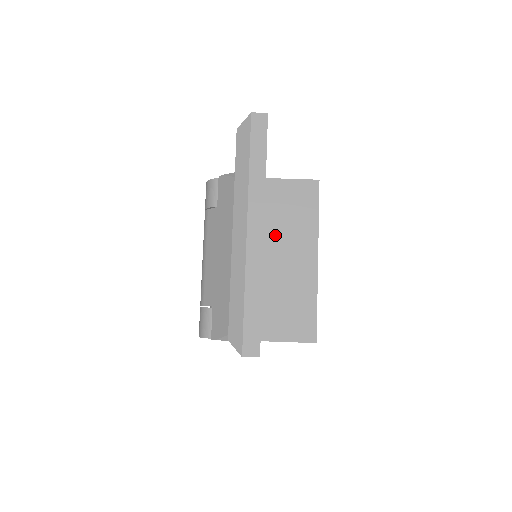
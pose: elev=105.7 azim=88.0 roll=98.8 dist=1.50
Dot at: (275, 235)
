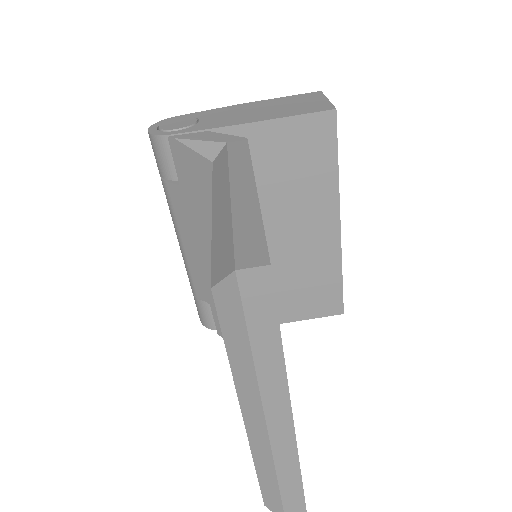
Dot at: (276, 207)
